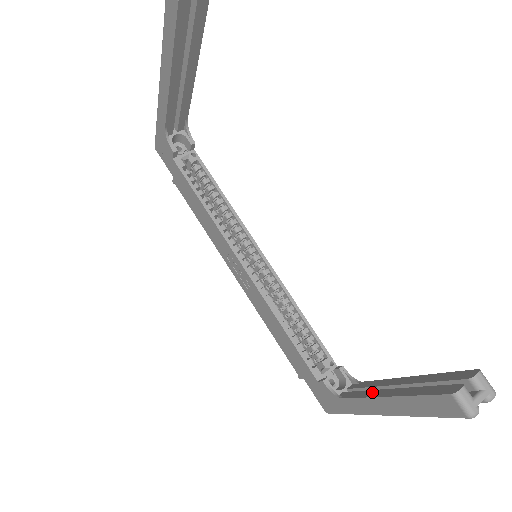
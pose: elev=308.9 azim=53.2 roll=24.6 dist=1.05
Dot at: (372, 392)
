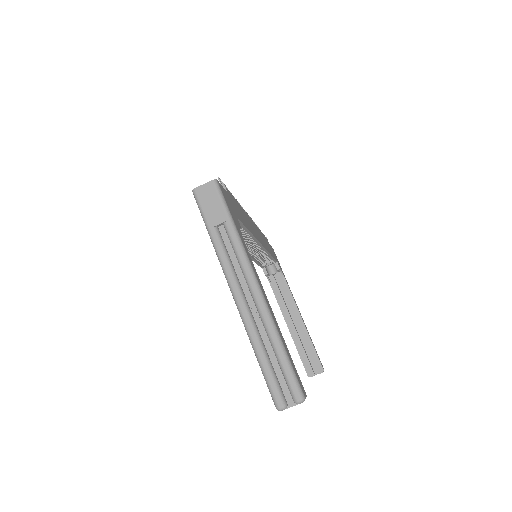
Dot at: (286, 311)
